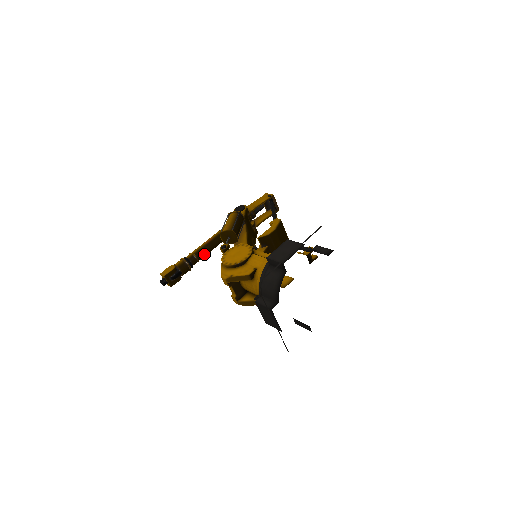
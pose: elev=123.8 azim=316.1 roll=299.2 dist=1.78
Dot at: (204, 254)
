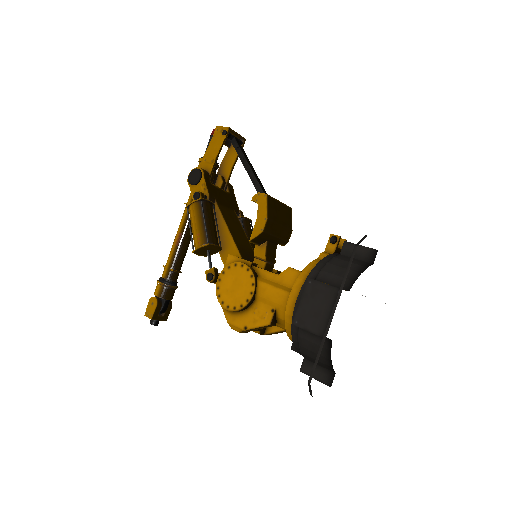
Dot at: (182, 260)
